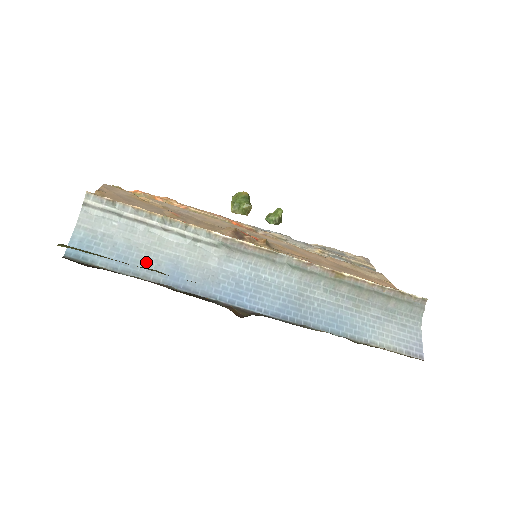
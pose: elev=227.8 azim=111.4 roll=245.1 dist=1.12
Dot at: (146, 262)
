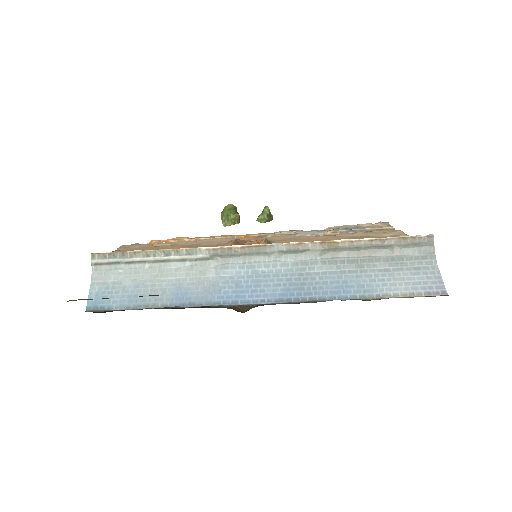
Dot at: (153, 293)
